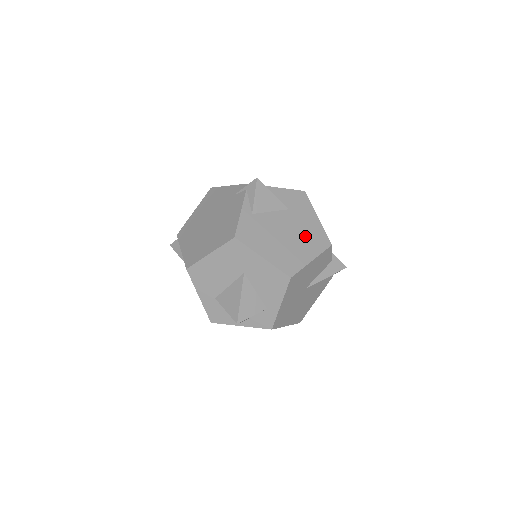
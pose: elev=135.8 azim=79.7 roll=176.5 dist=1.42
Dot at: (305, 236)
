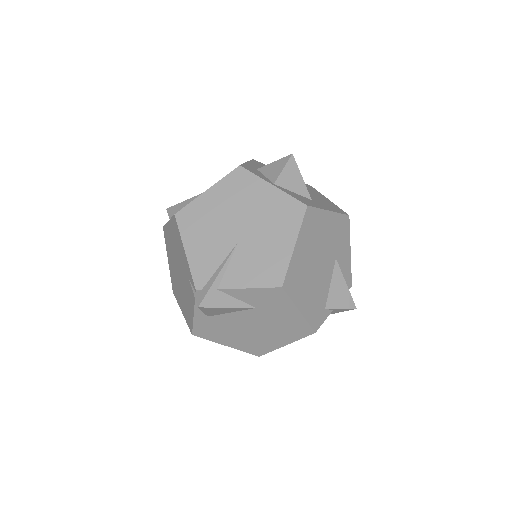
Dot at: (278, 328)
